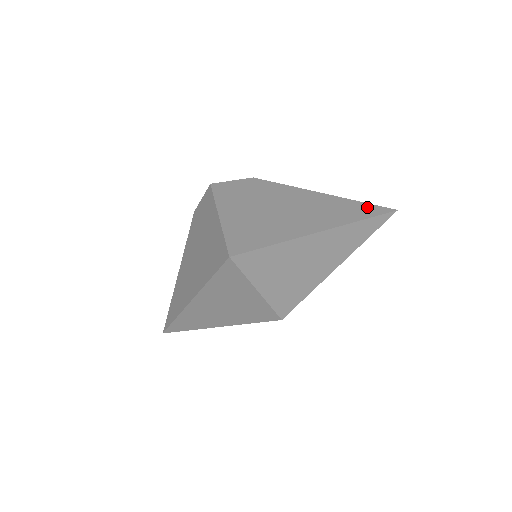
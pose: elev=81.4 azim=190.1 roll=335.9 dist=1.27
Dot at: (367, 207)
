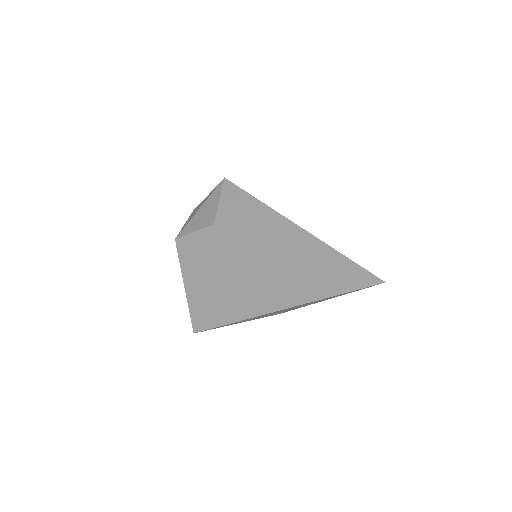
Dot at: (340, 276)
